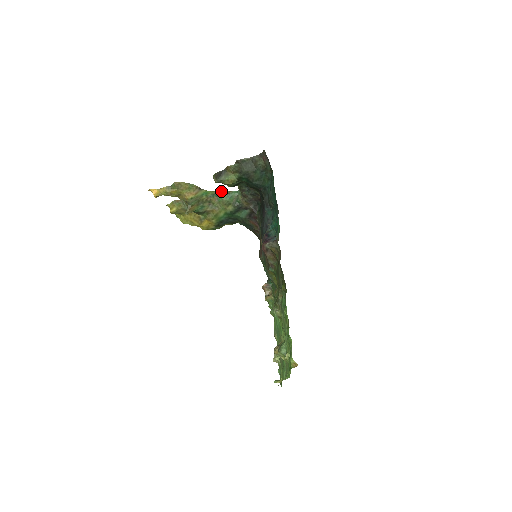
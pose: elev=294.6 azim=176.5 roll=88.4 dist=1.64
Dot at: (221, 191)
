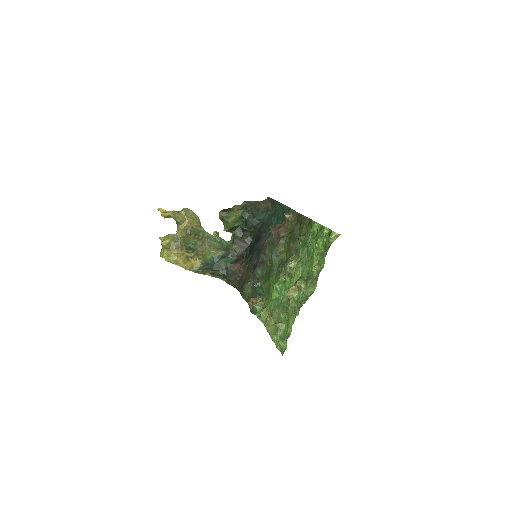
Dot at: (216, 236)
